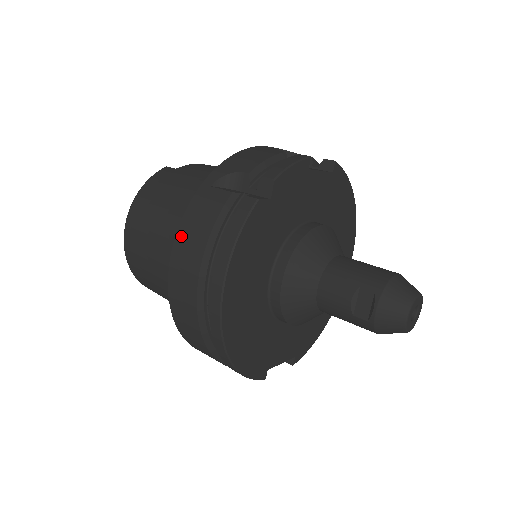
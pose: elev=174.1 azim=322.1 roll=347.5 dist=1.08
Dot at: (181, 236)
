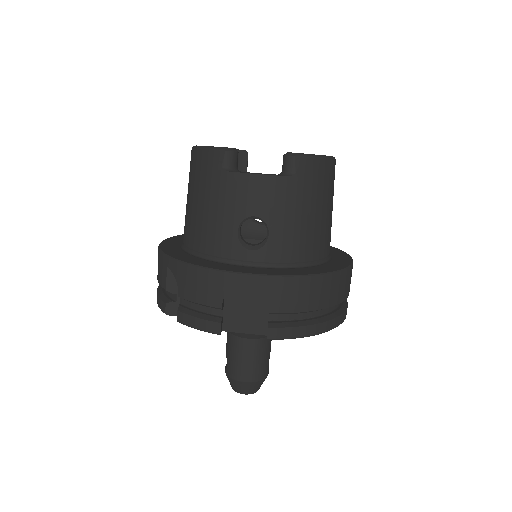
Dot at: occluded
